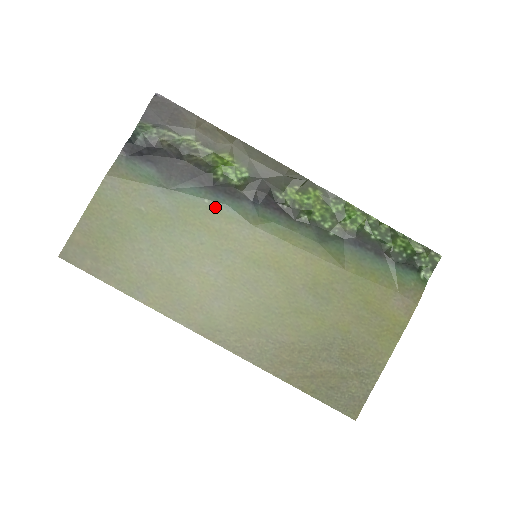
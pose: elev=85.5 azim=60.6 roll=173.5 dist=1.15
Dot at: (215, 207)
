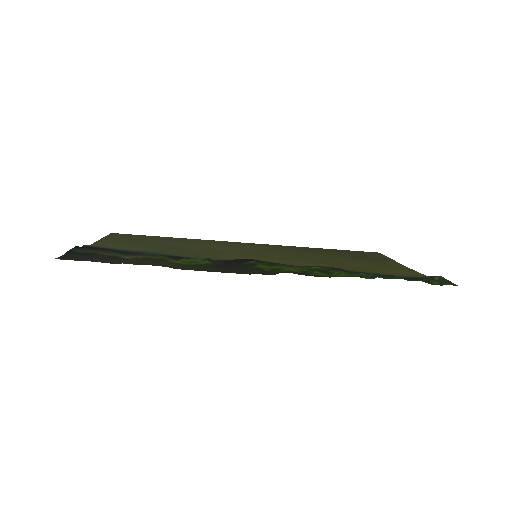
Dot at: (197, 257)
